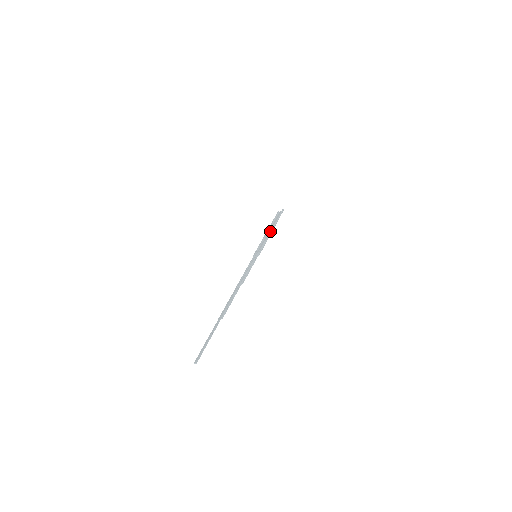
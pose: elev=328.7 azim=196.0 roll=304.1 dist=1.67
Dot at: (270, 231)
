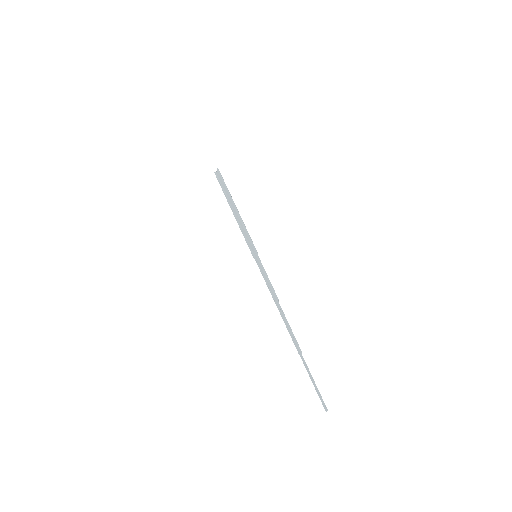
Dot at: (237, 214)
